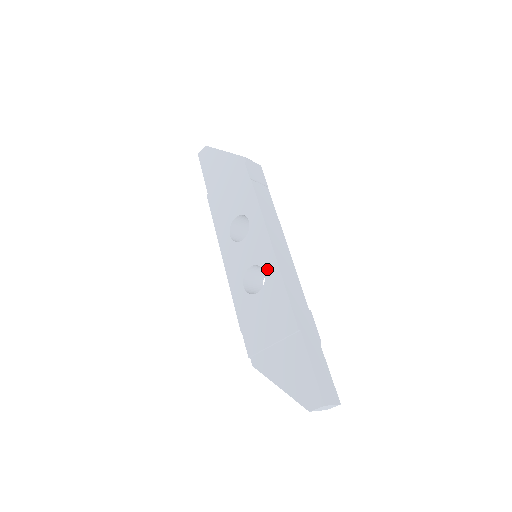
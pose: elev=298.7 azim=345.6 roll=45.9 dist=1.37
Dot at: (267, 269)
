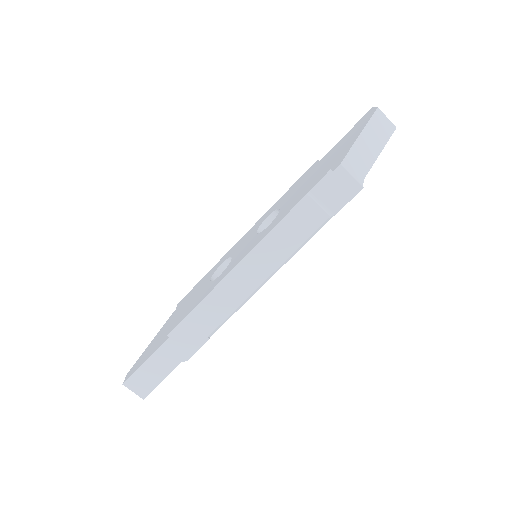
Dot at: (221, 275)
